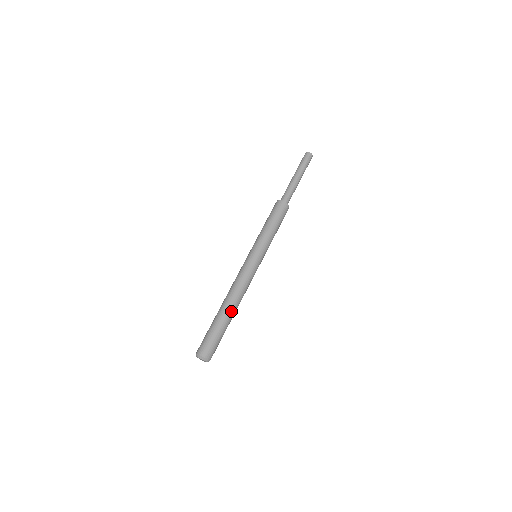
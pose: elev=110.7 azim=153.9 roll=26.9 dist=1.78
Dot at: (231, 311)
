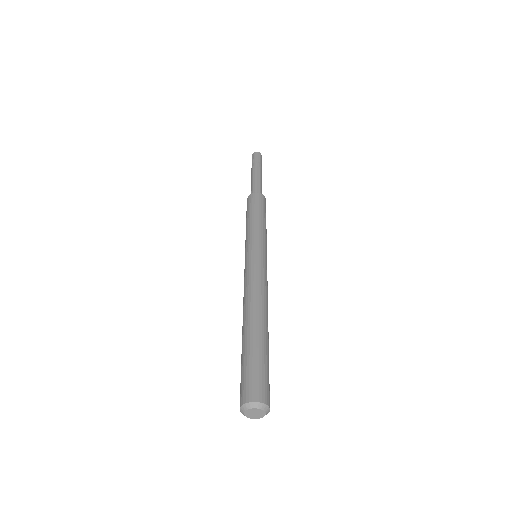
Dot at: (267, 326)
